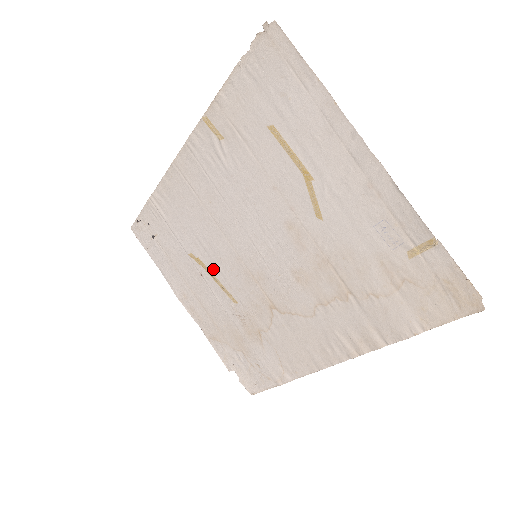
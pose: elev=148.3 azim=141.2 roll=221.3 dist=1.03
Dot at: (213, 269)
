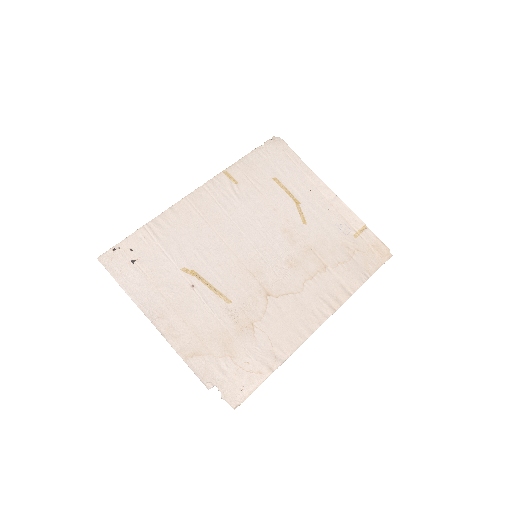
Dot at: (209, 277)
